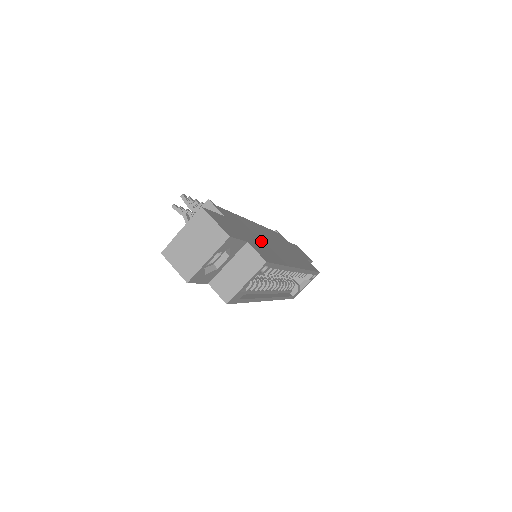
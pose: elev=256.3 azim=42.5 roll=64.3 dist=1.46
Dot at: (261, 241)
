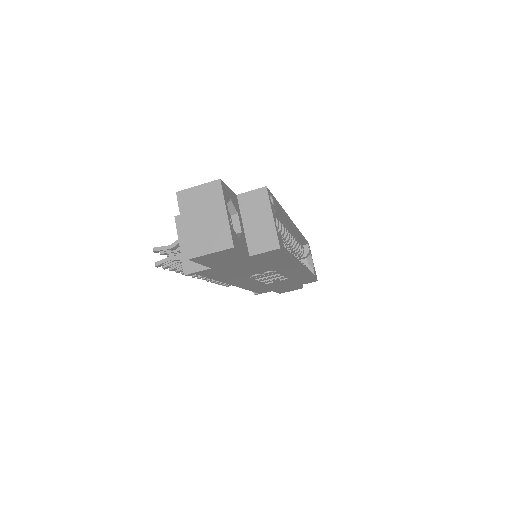
Dot at: occluded
